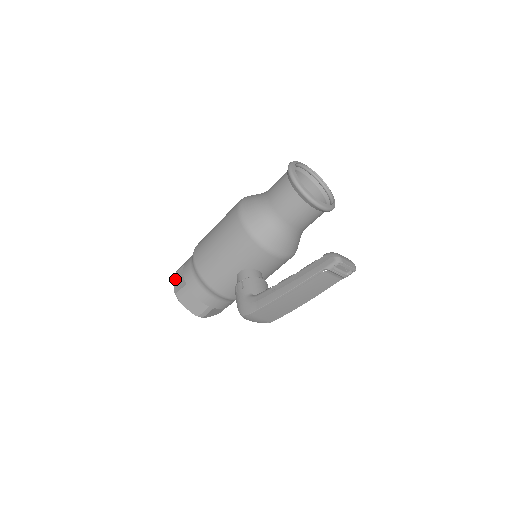
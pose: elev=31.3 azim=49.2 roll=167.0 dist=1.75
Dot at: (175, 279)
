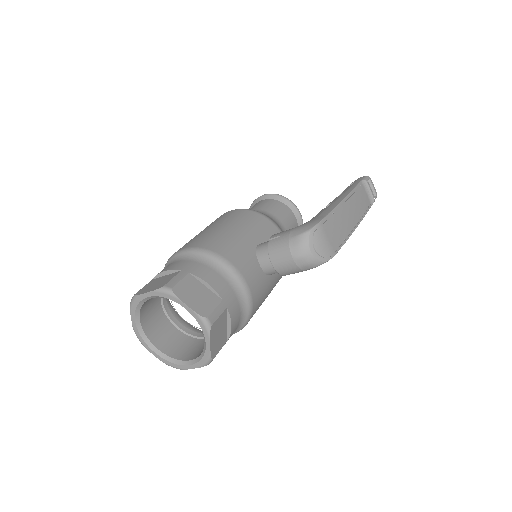
Dot at: (143, 291)
